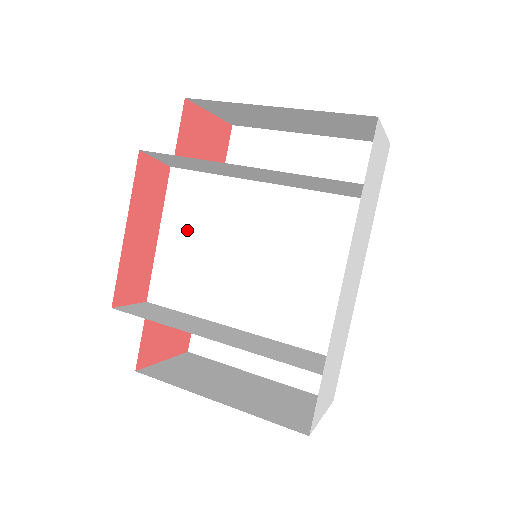
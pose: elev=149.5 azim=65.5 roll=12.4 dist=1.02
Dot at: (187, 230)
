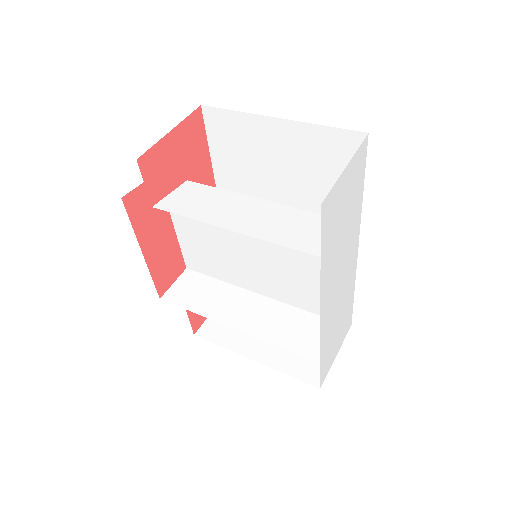
Dot at: (194, 224)
